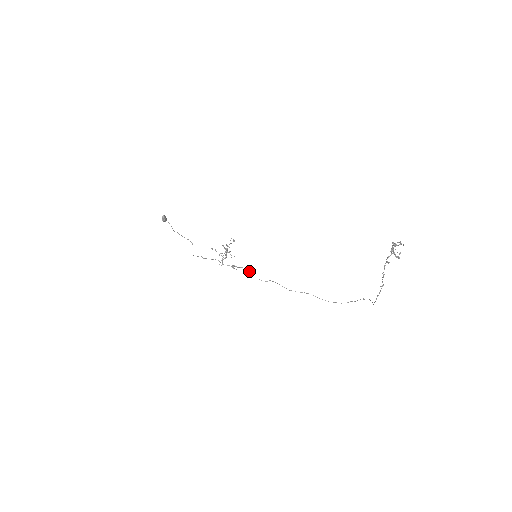
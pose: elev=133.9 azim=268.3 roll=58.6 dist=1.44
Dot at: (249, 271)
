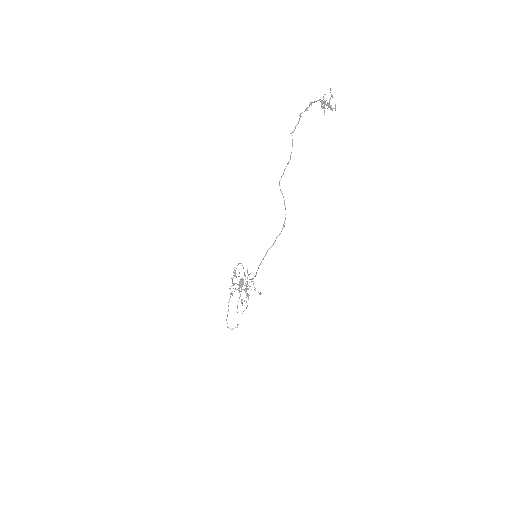
Dot at: (239, 273)
